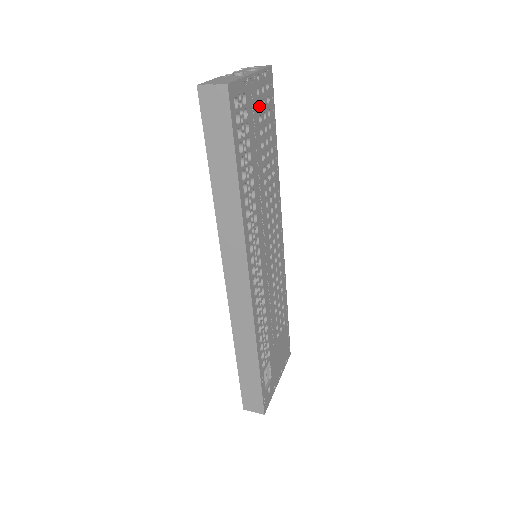
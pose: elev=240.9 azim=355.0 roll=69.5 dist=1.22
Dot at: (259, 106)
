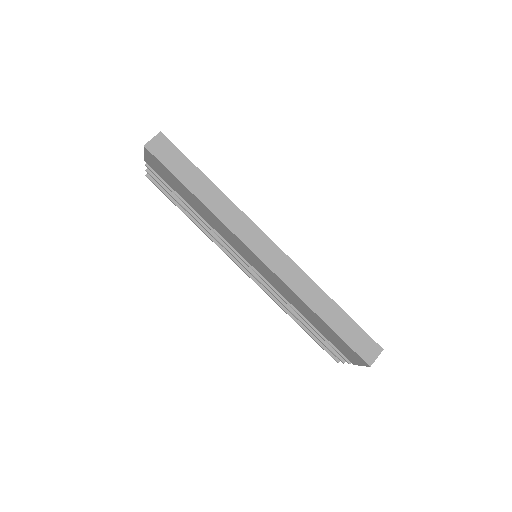
Dot at: occluded
